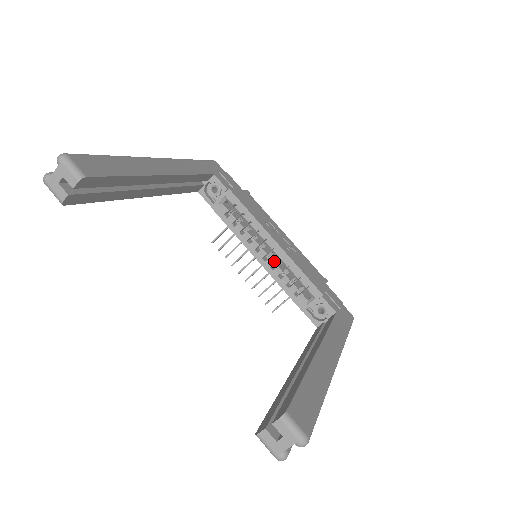
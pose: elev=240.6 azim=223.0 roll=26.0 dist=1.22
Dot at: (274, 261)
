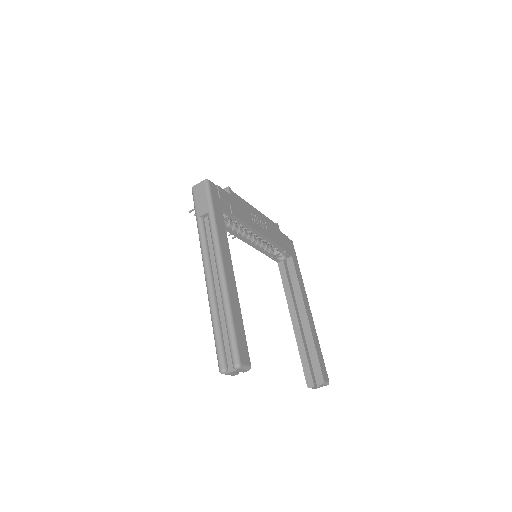
Dot at: (256, 239)
